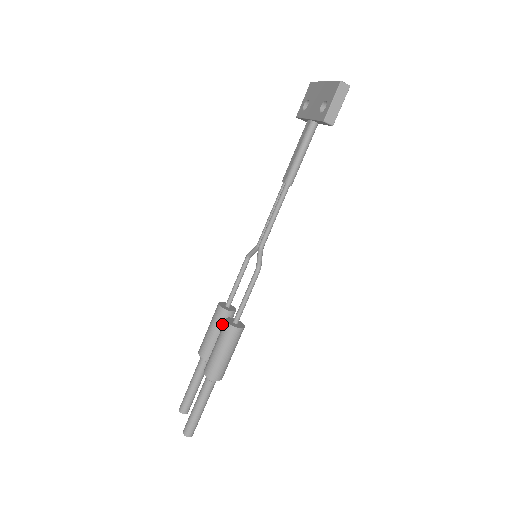
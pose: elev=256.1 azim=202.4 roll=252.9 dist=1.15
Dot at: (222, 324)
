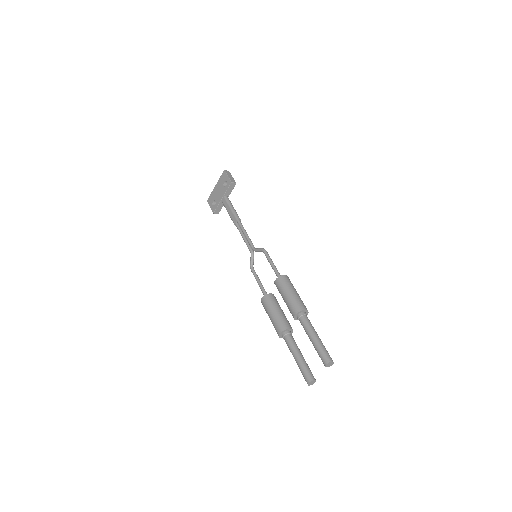
Dot at: (275, 303)
